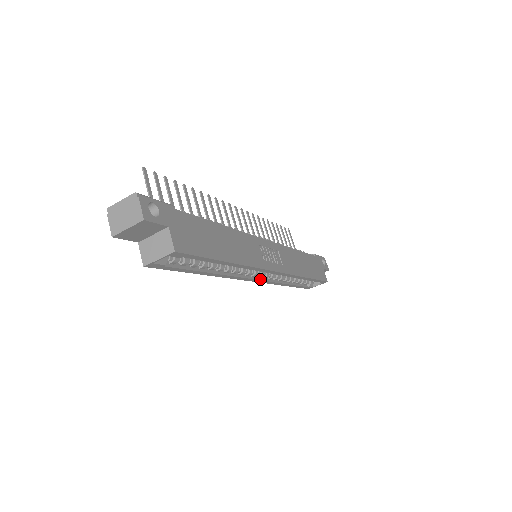
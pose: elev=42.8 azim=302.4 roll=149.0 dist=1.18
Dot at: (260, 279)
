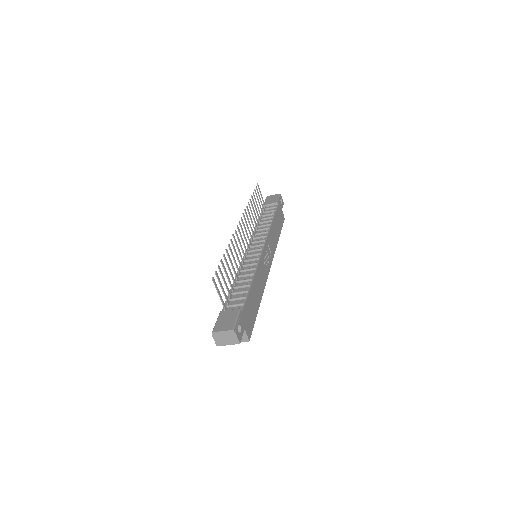
Dot at: occluded
